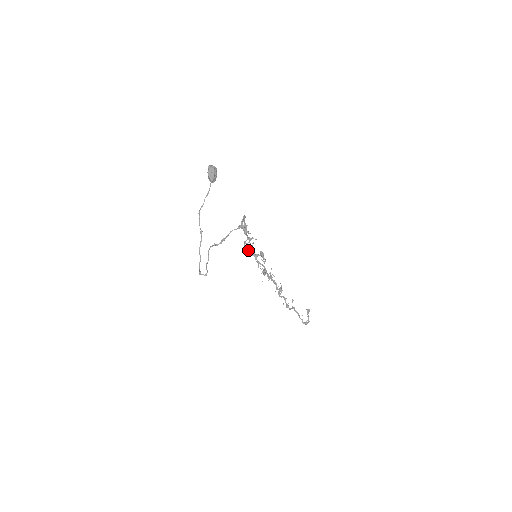
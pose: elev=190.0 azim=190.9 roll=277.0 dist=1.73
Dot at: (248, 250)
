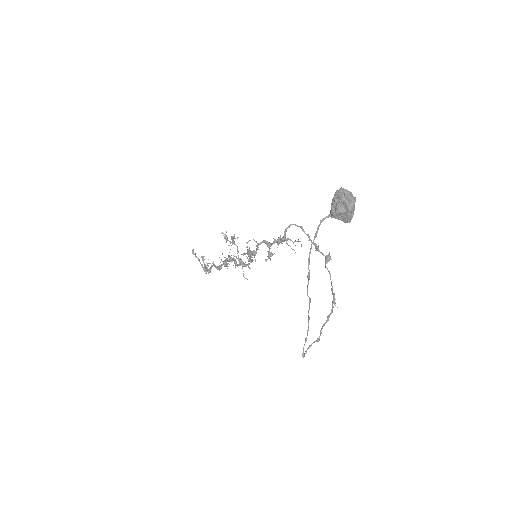
Dot at: (254, 255)
